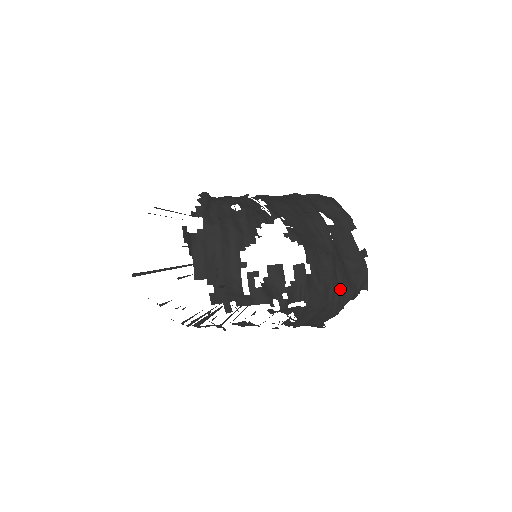
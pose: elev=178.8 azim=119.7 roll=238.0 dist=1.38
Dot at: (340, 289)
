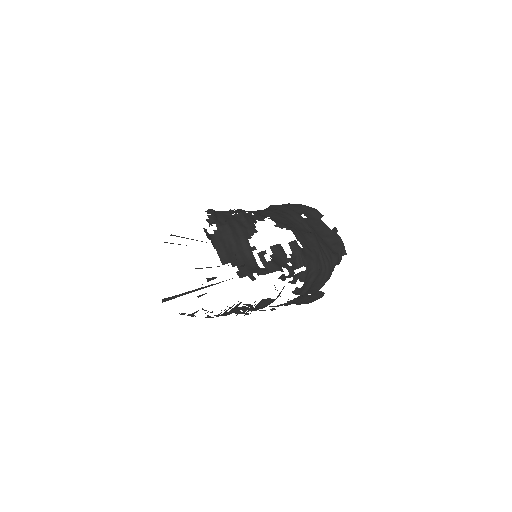
Dot at: (327, 256)
